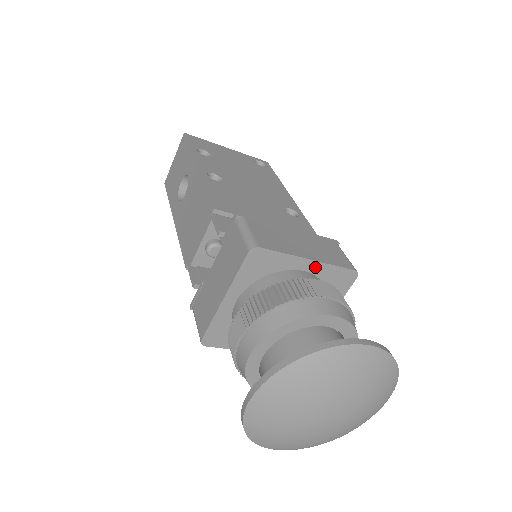
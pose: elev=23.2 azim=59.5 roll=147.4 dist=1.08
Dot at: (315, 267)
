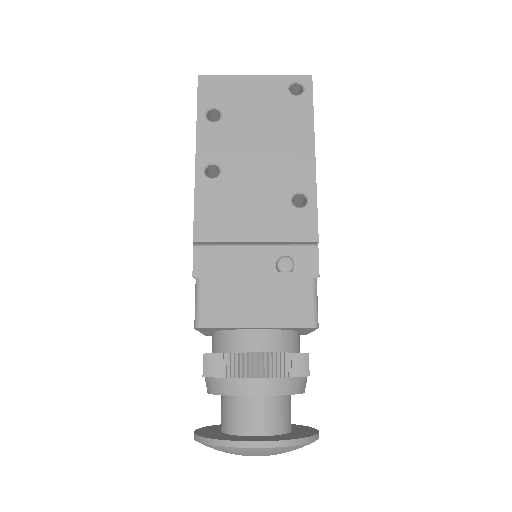
Dot at: (266, 328)
